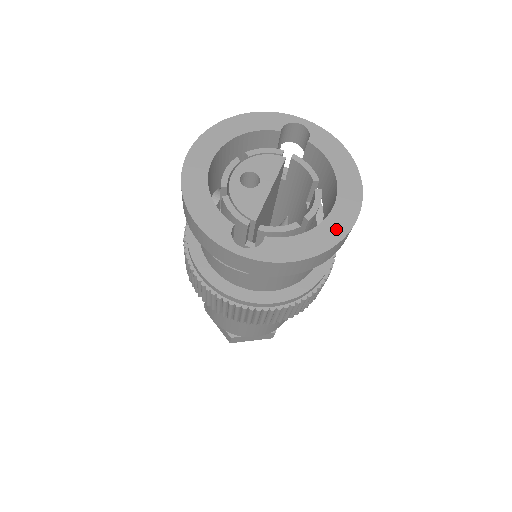
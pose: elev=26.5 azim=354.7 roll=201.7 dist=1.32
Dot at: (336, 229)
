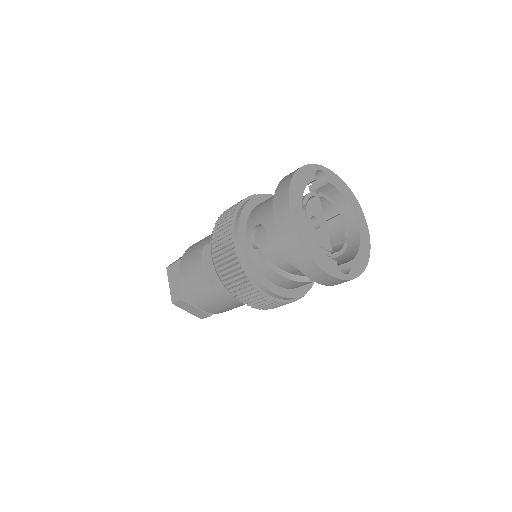
Dot at: (366, 240)
